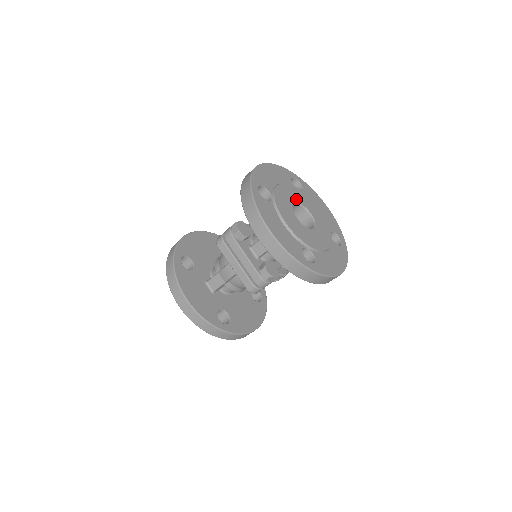
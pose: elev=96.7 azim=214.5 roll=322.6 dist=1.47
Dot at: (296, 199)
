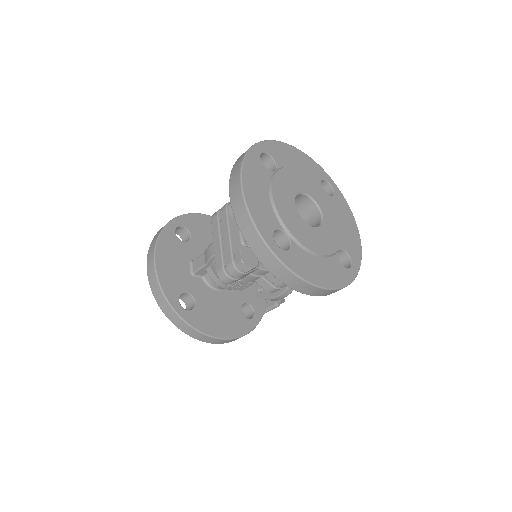
Dot at: (311, 192)
